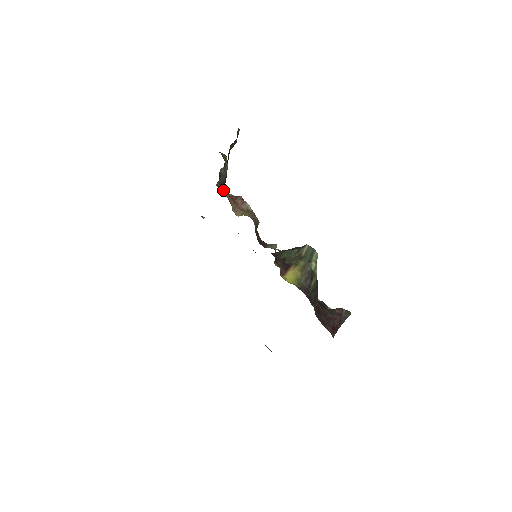
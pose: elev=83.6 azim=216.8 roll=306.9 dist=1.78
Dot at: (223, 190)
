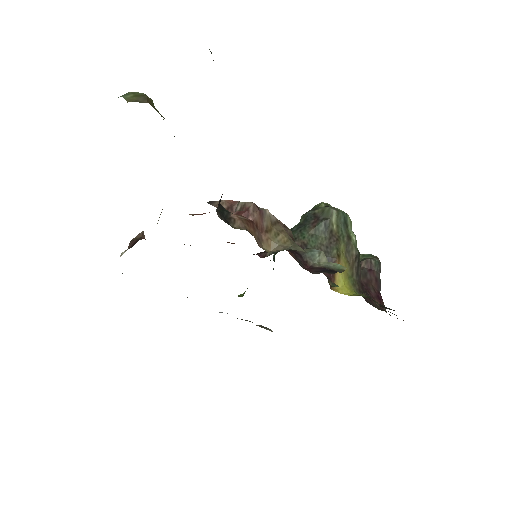
Dot at: (225, 213)
